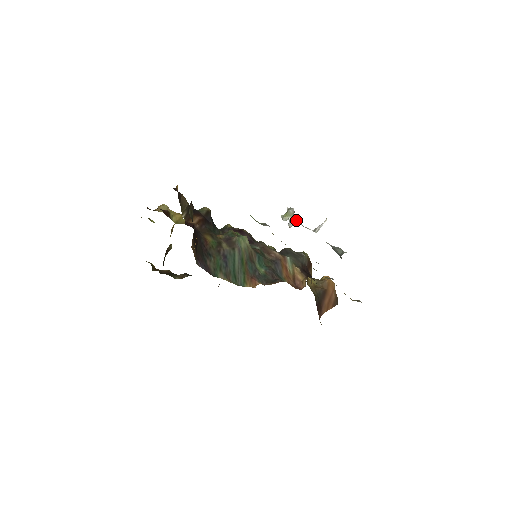
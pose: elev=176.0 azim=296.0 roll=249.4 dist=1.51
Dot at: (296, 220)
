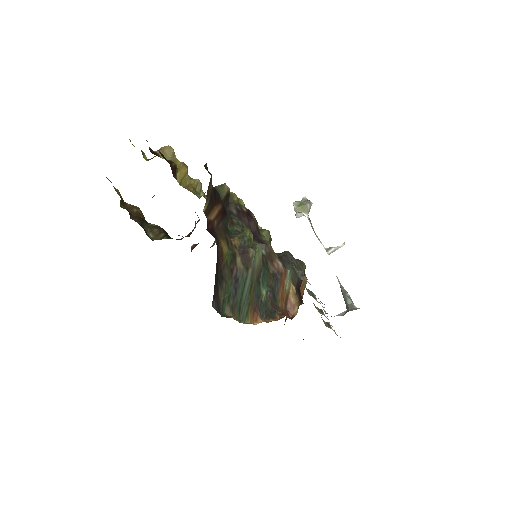
Dot at: (310, 220)
